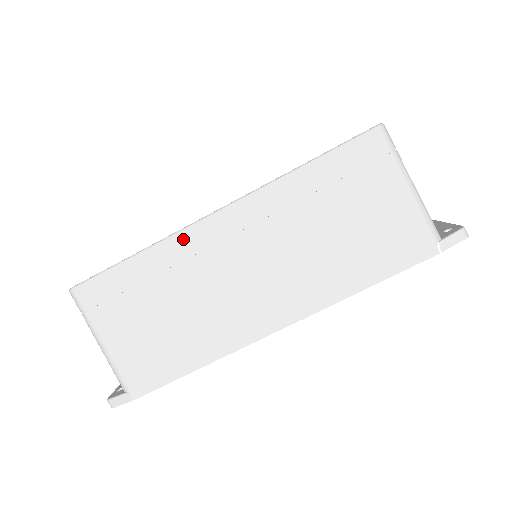
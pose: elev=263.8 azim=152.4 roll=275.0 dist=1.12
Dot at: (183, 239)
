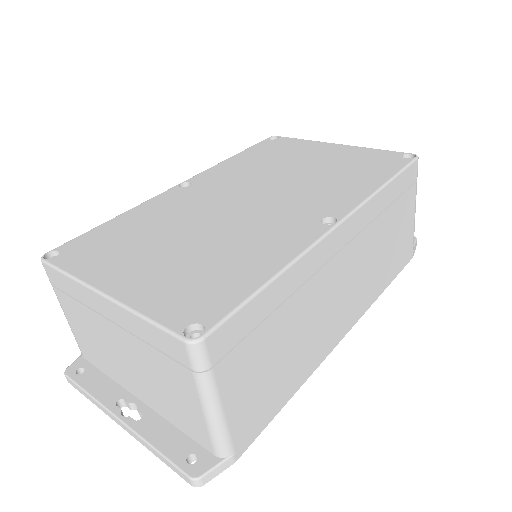
Dot at: (313, 255)
